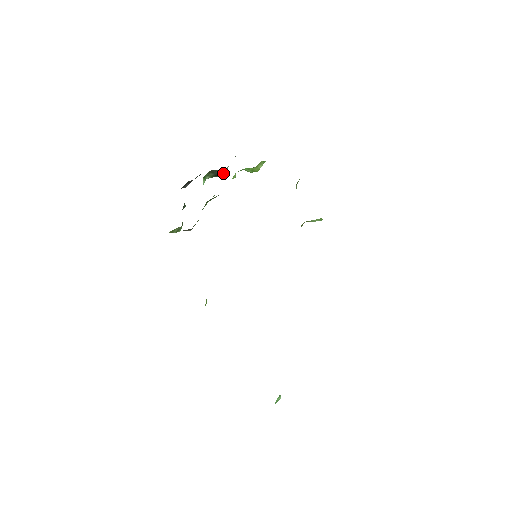
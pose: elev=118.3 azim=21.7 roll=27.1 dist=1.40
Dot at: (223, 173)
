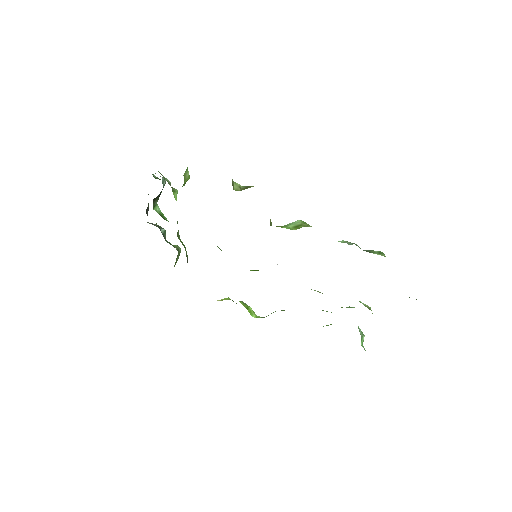
Dot at: occluded
